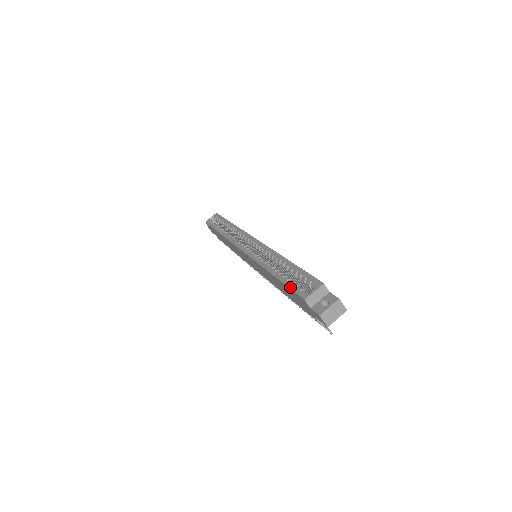
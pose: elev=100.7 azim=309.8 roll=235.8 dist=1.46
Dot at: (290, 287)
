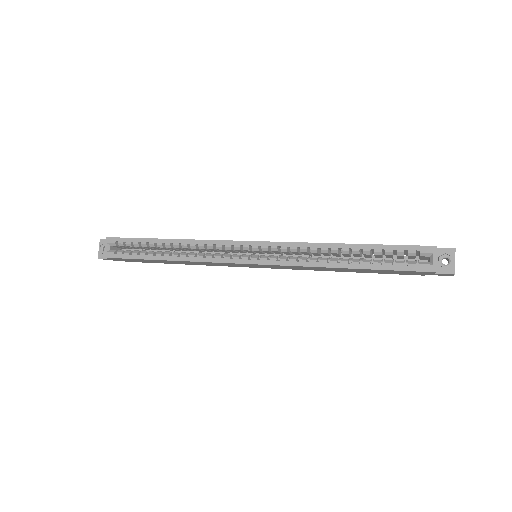
Dot at: (398, 269)
